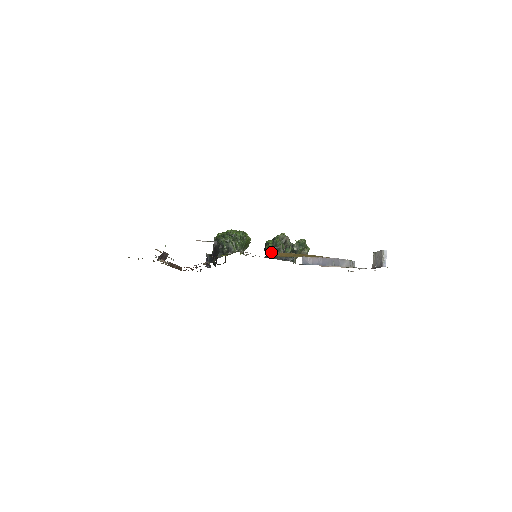
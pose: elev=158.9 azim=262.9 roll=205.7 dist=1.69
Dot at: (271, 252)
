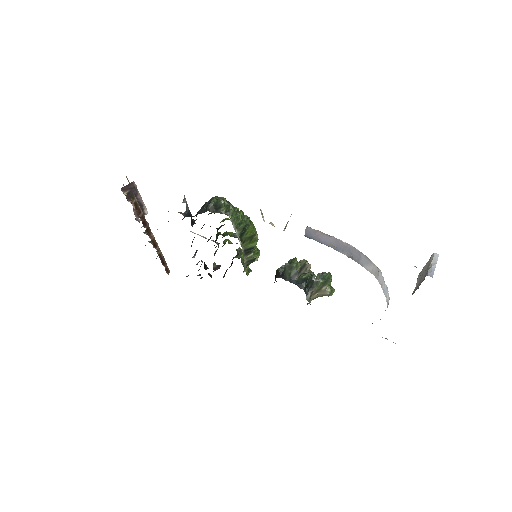
Dot at: (269, 223)
